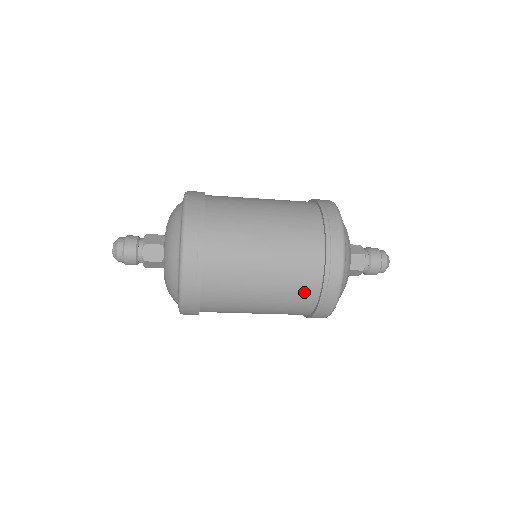
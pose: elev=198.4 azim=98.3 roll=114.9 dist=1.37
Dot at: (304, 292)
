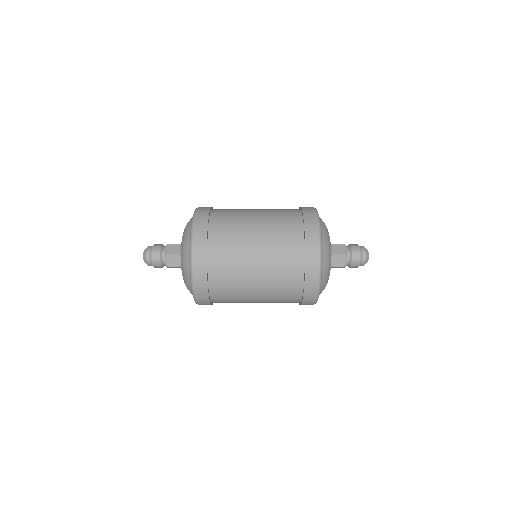
Dot at: (291, 246)
